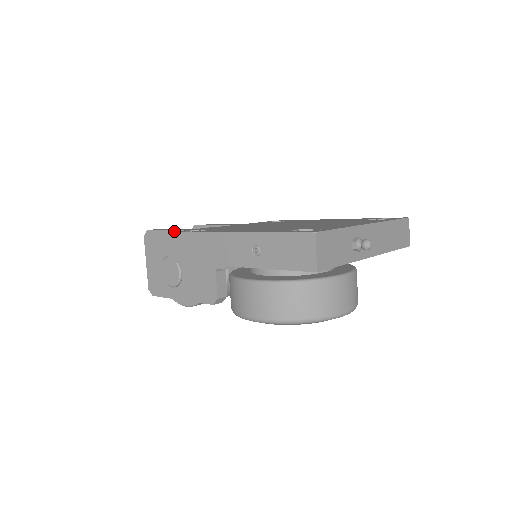
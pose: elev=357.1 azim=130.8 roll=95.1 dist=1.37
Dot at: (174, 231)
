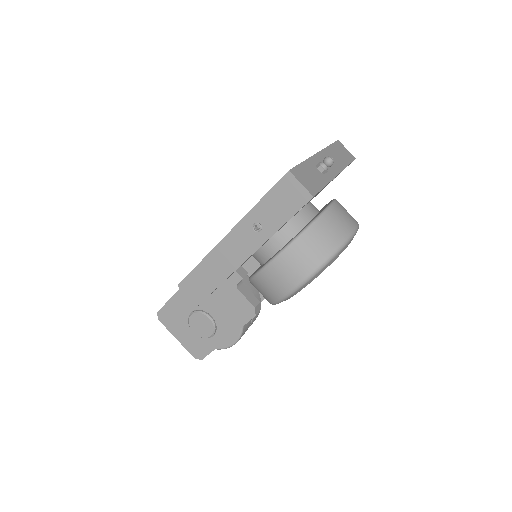
Dot at: (180, 291)
